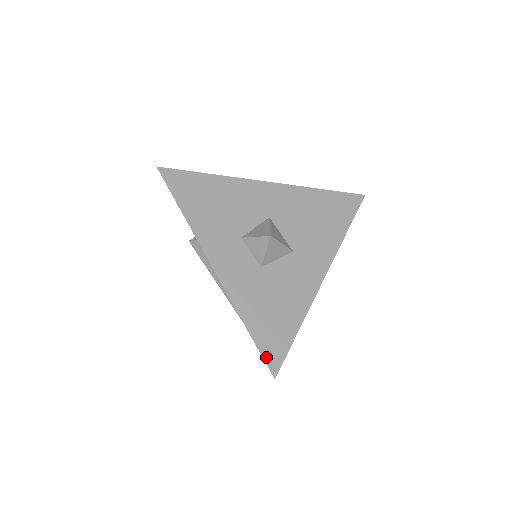
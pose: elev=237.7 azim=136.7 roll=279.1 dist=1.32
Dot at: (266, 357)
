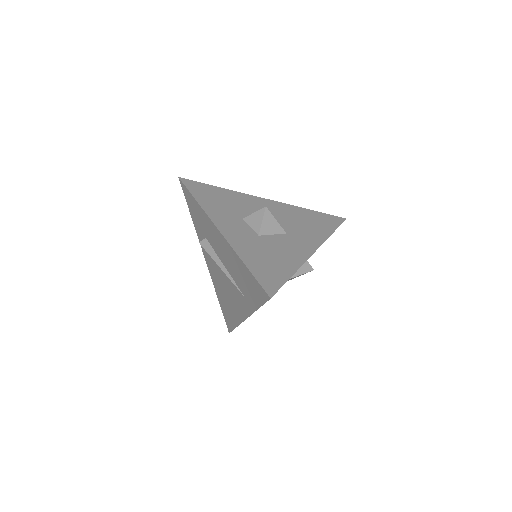
Dot at: (262, 284)
